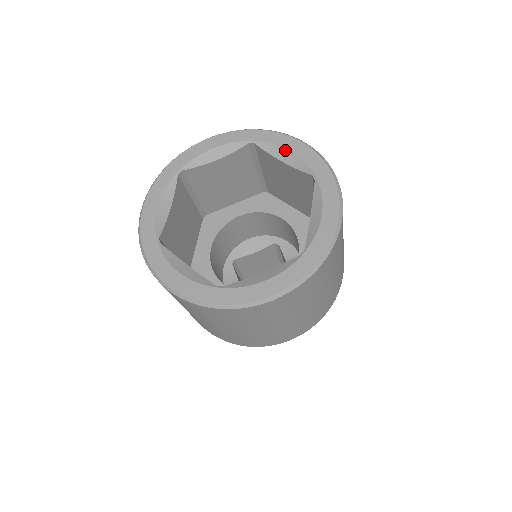
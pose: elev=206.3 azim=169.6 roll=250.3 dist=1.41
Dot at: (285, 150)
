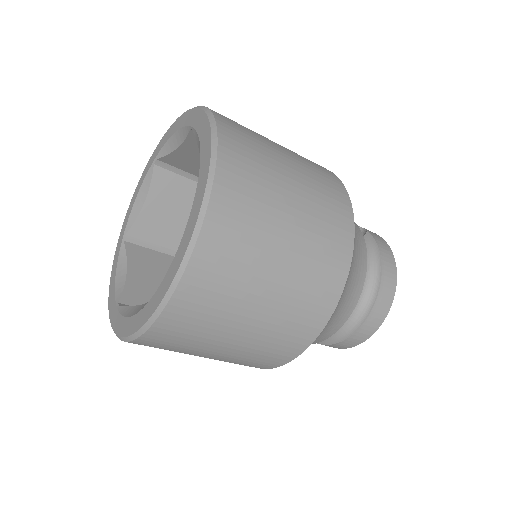
Dot at: (172, 137)
